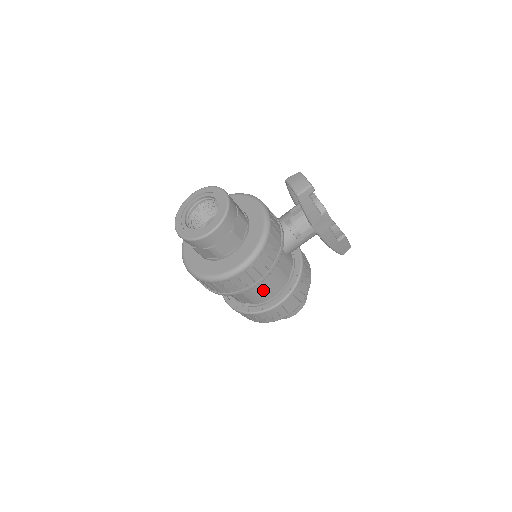
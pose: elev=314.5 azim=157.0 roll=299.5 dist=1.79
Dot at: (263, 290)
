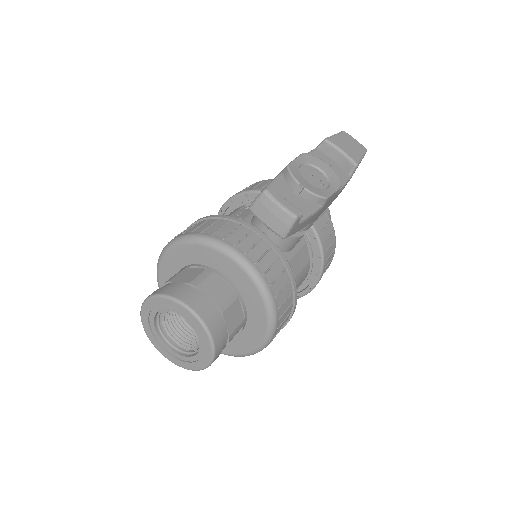
Dot at: occluded
